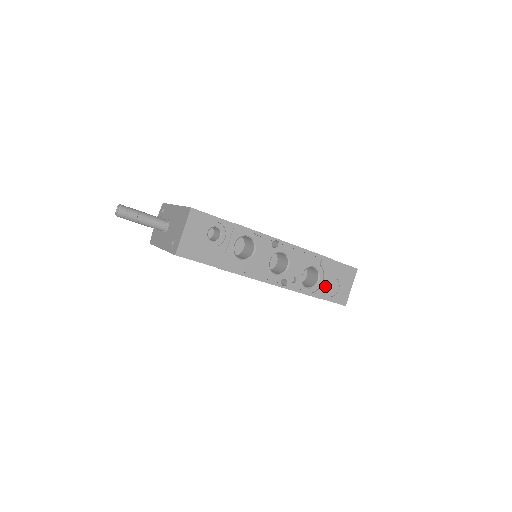
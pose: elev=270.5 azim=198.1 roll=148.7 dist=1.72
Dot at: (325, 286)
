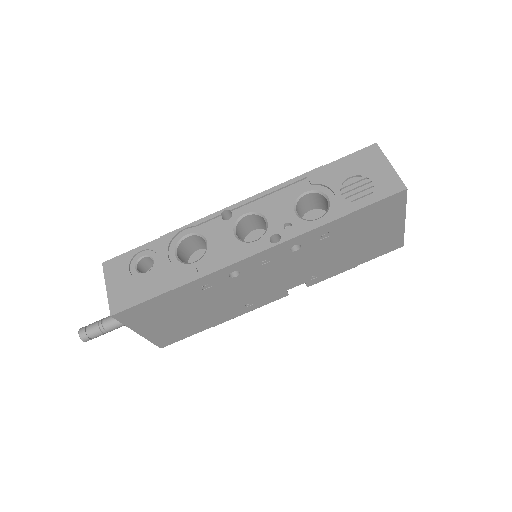
Dot at: (344, 196)
